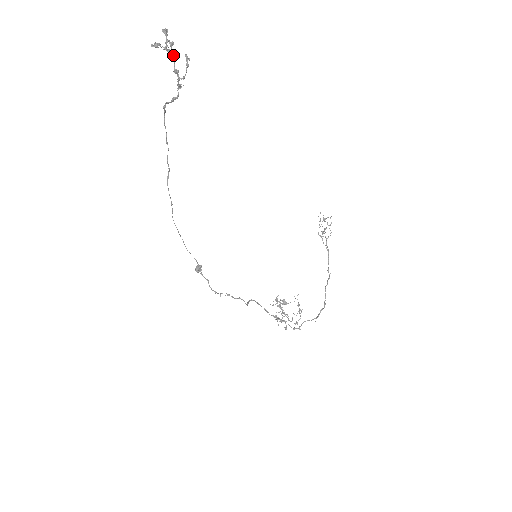
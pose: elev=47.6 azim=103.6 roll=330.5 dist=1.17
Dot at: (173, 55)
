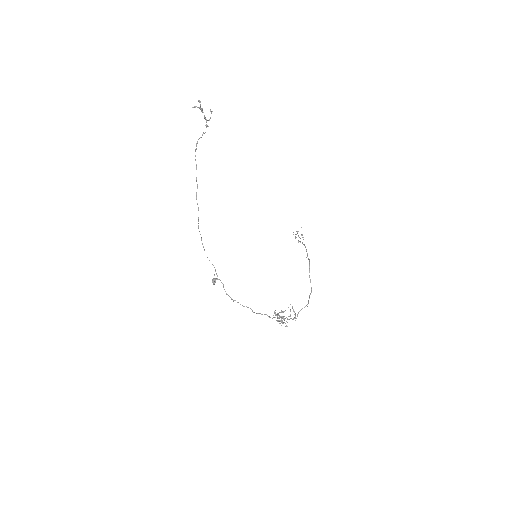
Dot at: occluded
